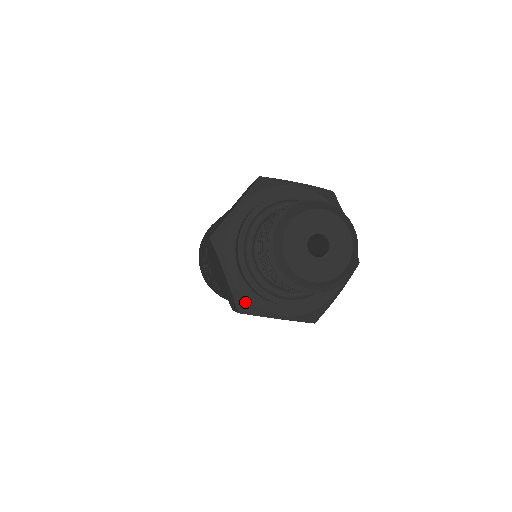
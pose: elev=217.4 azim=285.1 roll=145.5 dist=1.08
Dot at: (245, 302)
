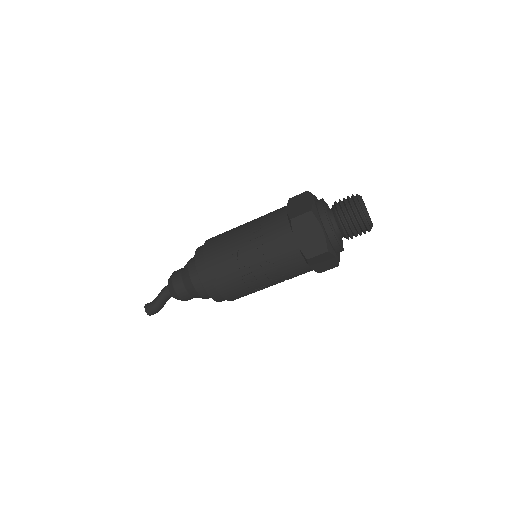
Dot at: (330, 245)
